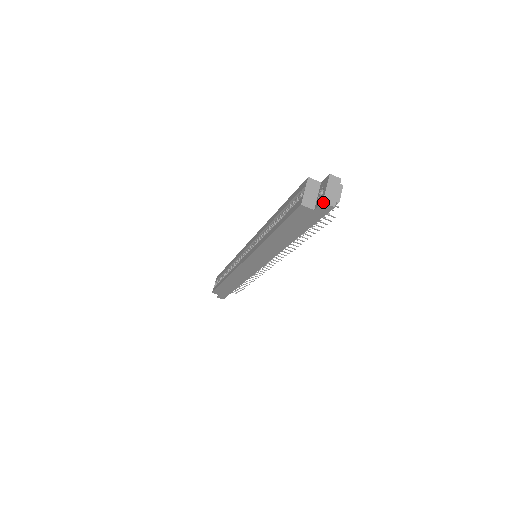
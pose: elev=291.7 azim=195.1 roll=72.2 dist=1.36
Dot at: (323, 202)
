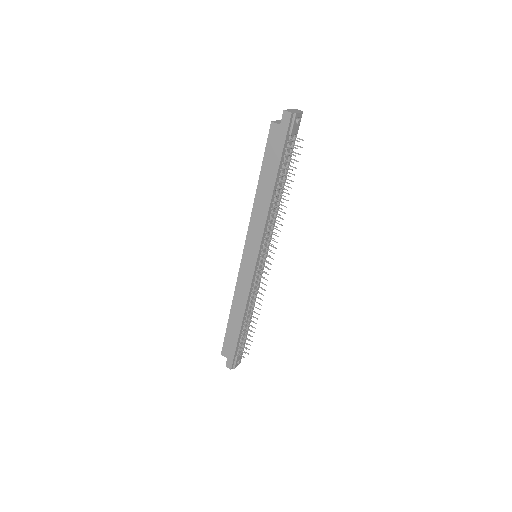
Dot at: (284, 110)
